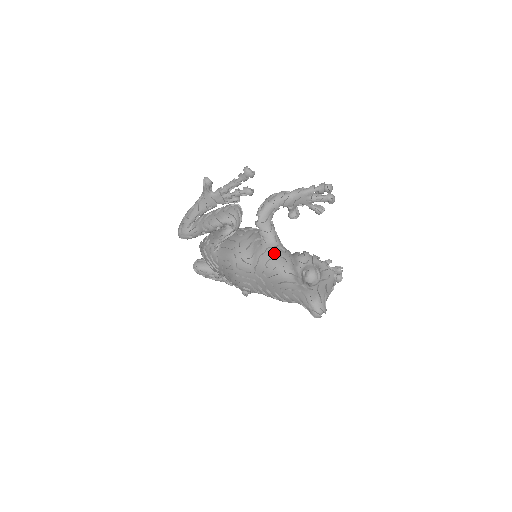
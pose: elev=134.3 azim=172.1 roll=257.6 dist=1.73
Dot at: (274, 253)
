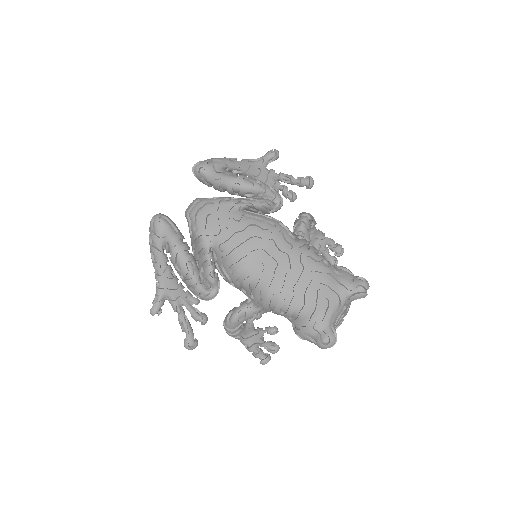
Dot at: (318, 251)
